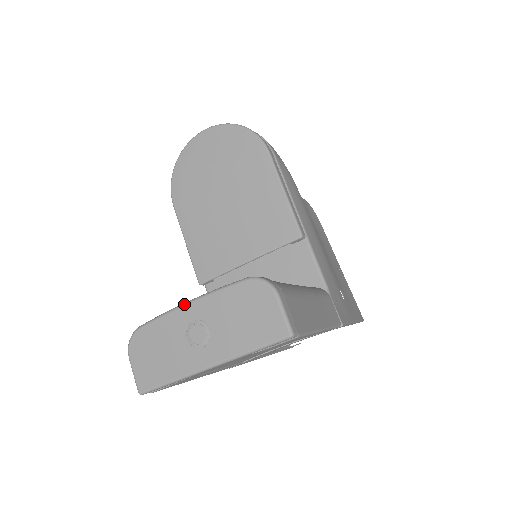
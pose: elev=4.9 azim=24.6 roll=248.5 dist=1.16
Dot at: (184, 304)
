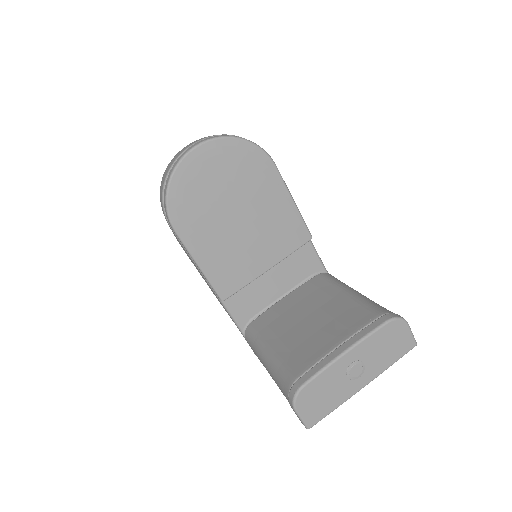
Dot at: (343, 355)
